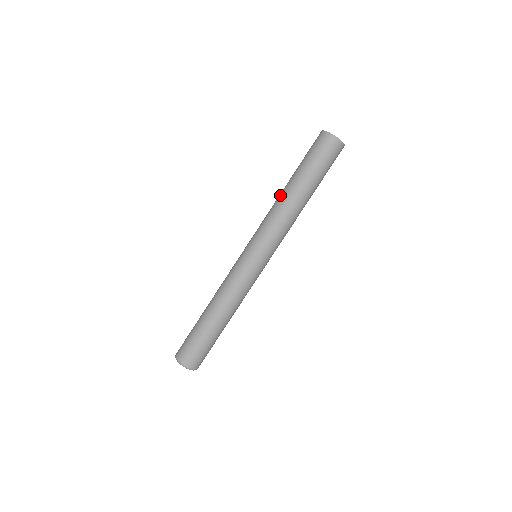
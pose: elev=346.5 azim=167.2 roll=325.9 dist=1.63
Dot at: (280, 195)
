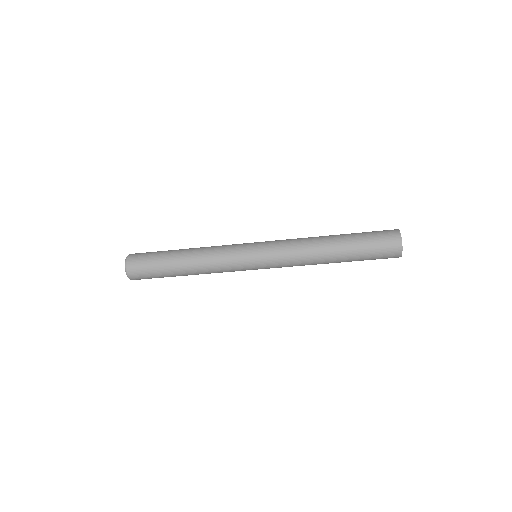
Dot at: occluded
